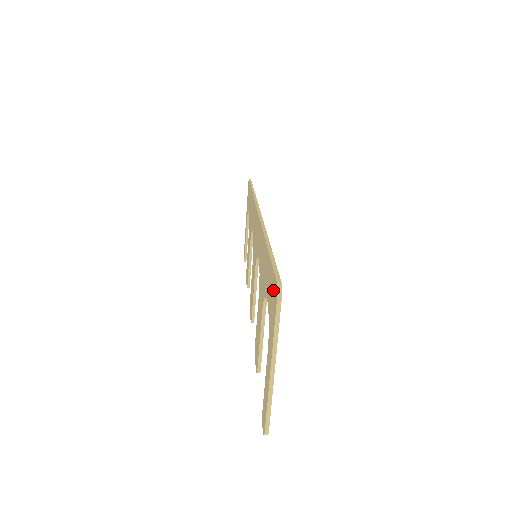
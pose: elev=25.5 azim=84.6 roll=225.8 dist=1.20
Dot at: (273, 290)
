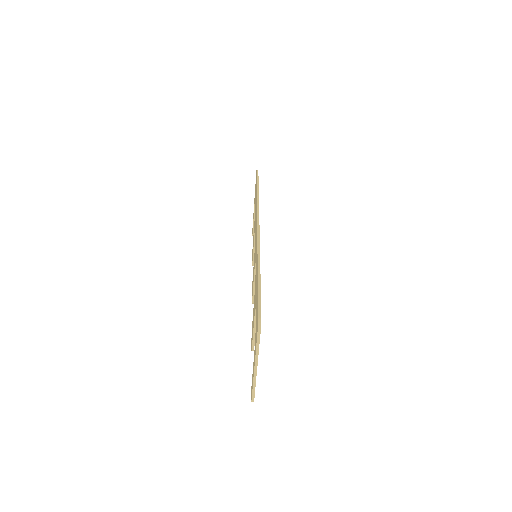
Dot at: (257, 318)
